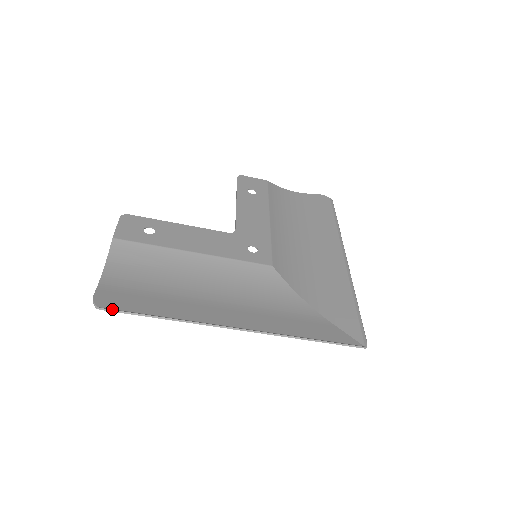
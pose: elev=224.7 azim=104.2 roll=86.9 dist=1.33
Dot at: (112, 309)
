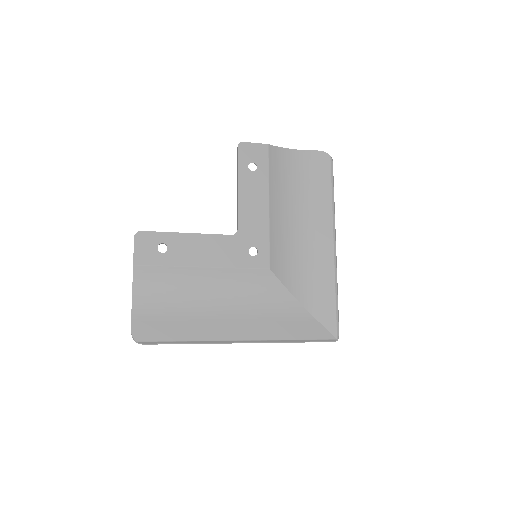
Dot at: (147, 342)
